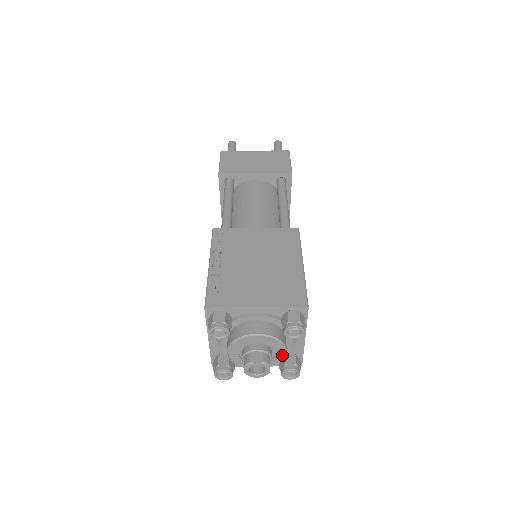
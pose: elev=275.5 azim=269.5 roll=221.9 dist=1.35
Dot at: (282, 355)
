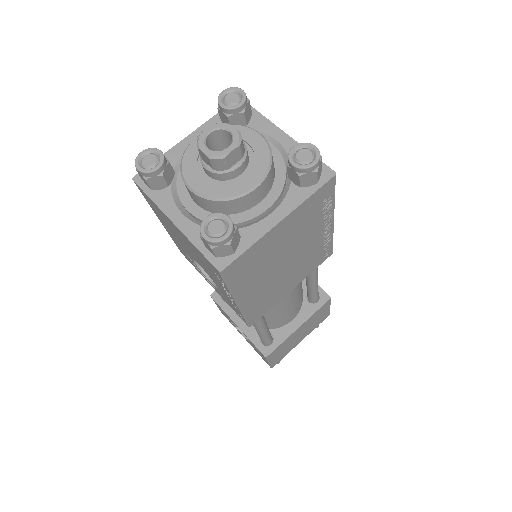
Dot at: (246, 187)
